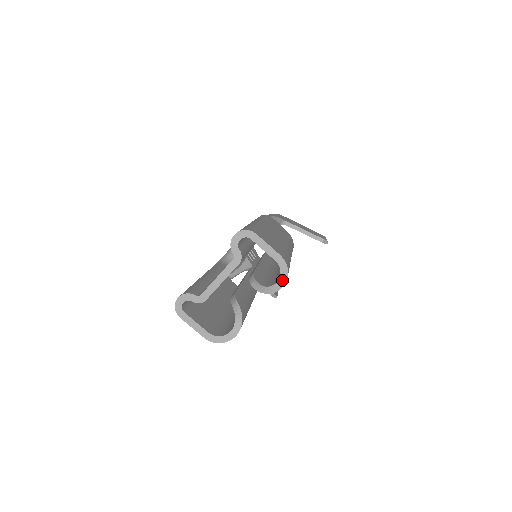
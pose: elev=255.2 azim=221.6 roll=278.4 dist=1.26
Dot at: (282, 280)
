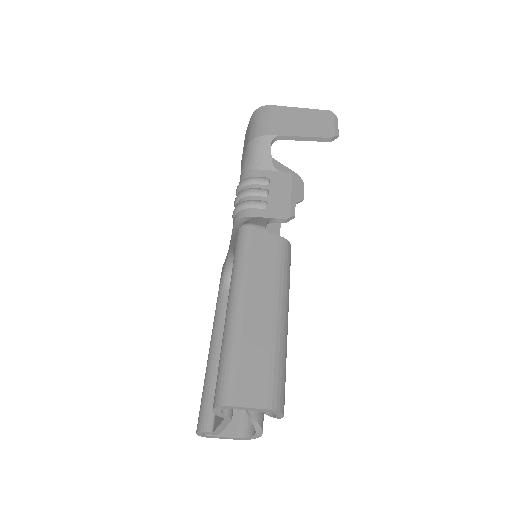
Dot at: (279, 416)
